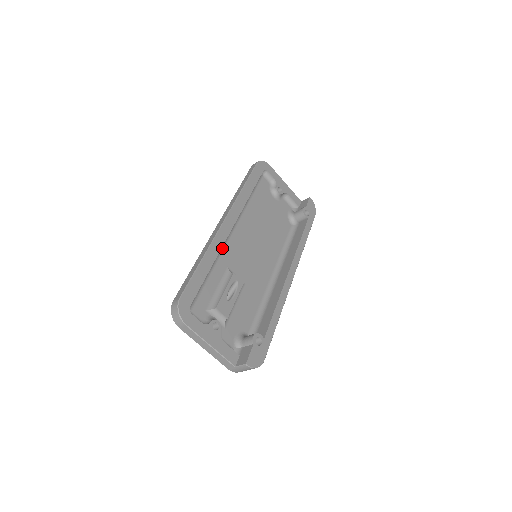
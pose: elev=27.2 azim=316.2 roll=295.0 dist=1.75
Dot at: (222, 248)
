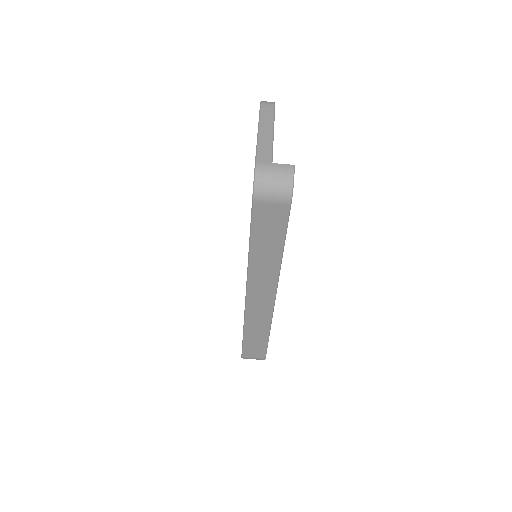
Dot at: occluded
